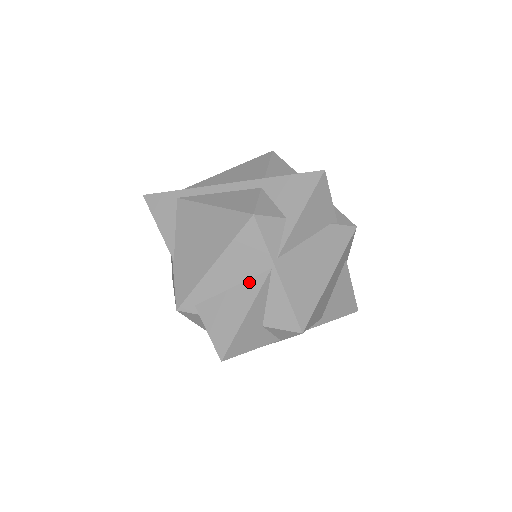
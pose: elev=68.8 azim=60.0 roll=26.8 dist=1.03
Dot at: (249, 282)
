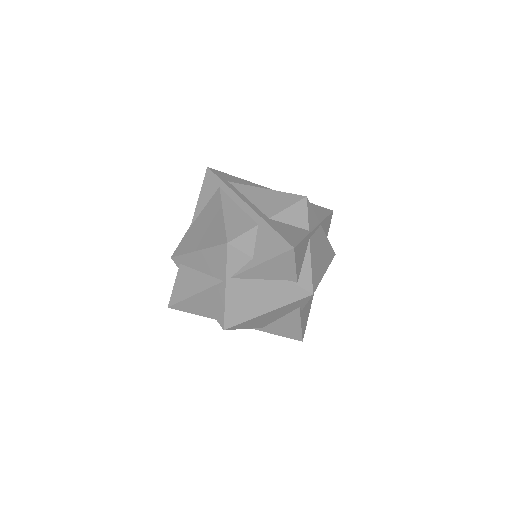
Dot at: (209, 277)
